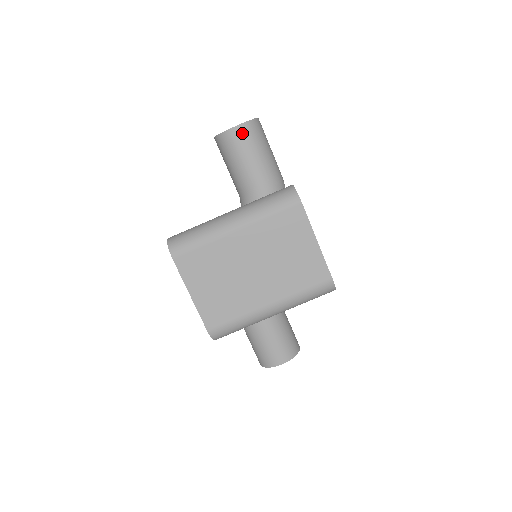
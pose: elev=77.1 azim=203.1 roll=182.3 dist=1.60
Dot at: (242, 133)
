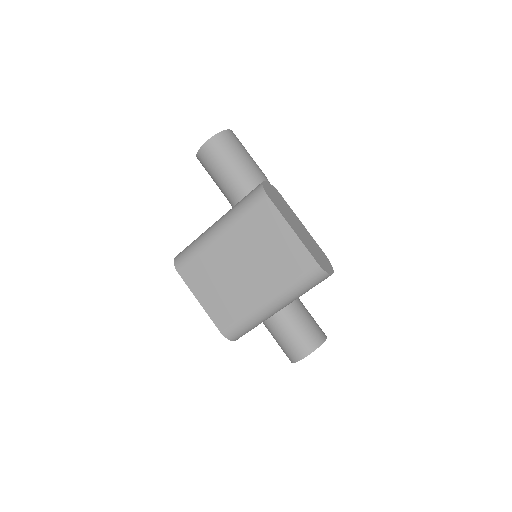
Dot at: (210, 148)
